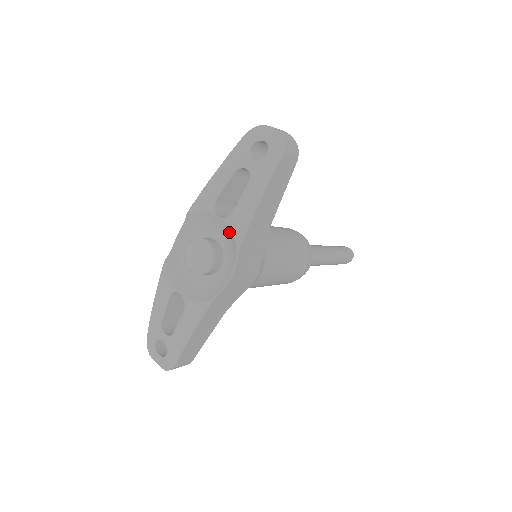
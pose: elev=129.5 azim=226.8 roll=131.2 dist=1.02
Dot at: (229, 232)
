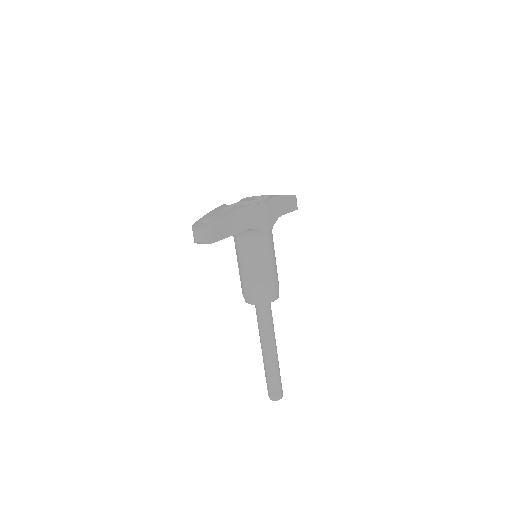
Dot at: (267, 198)
